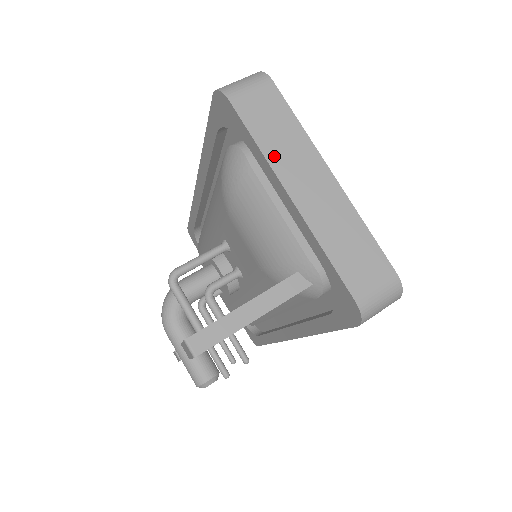
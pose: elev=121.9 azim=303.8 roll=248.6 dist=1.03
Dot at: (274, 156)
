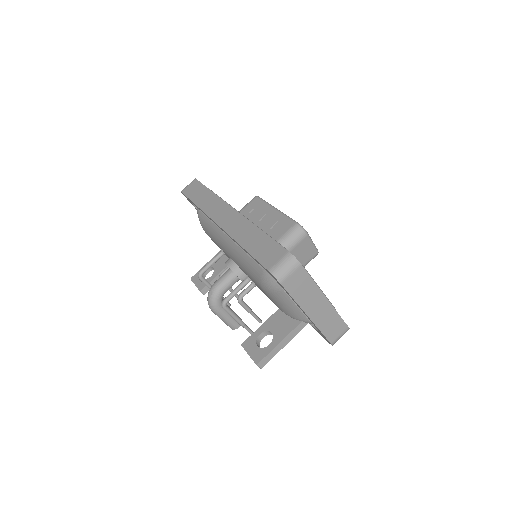
Dot at: (302, 302)
